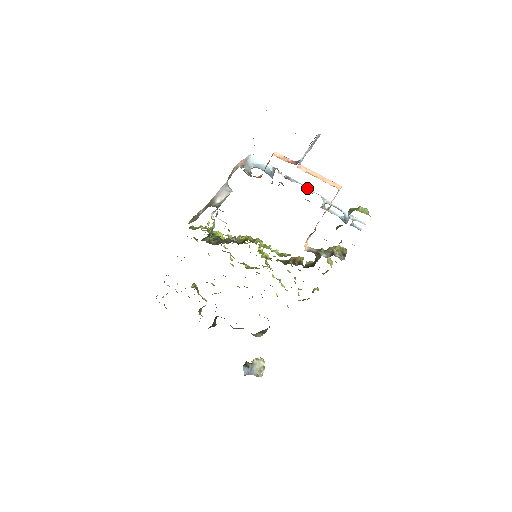
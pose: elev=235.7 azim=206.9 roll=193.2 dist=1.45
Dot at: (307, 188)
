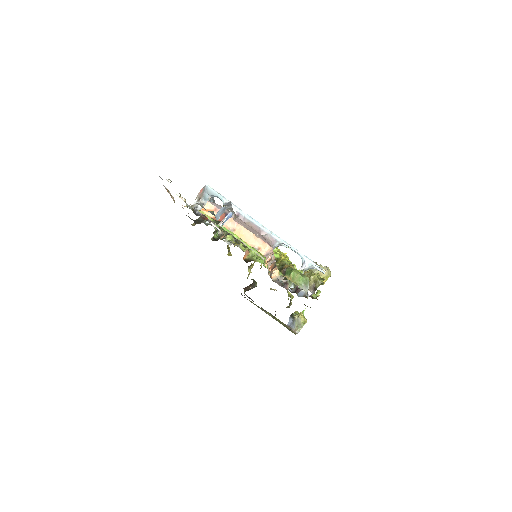
Dot at: (258, 228)
